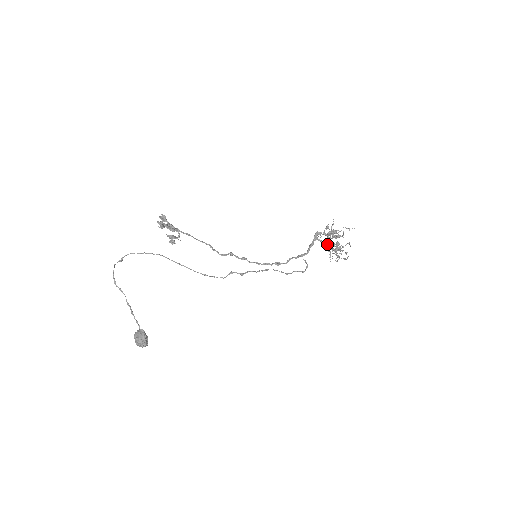
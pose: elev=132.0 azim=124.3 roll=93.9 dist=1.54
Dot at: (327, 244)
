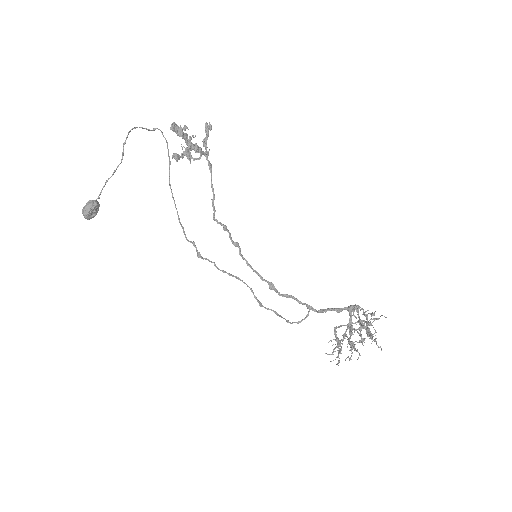
Dot at: (350, 328)
